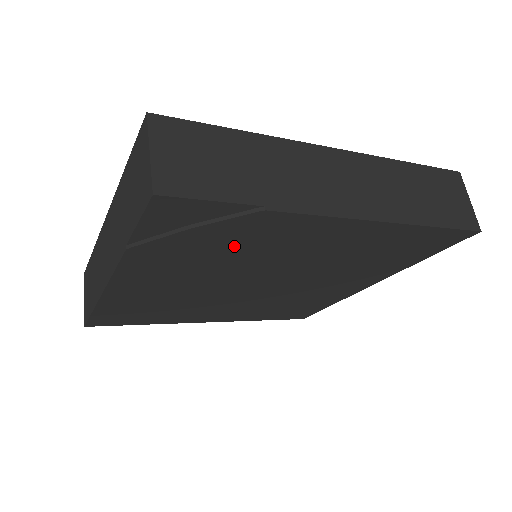
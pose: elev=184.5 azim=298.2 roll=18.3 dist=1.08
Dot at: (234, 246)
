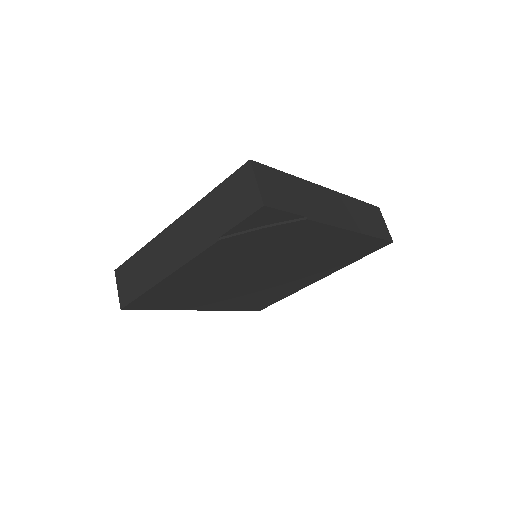
Dot at: (273, 242)
